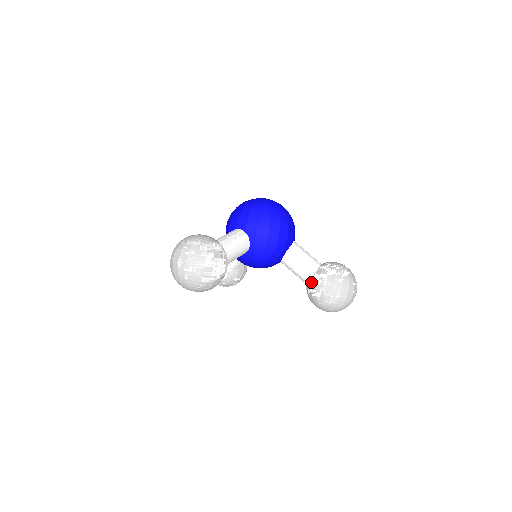
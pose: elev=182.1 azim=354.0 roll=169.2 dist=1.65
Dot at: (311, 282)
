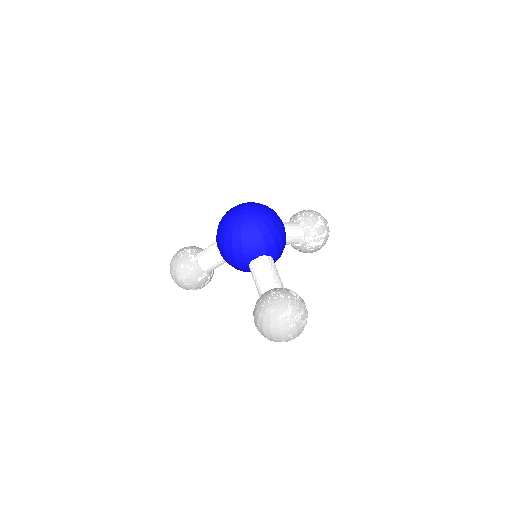
Dot at: (305, 243)
